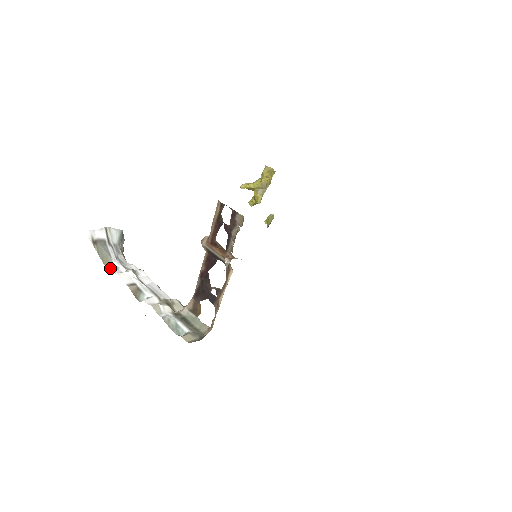
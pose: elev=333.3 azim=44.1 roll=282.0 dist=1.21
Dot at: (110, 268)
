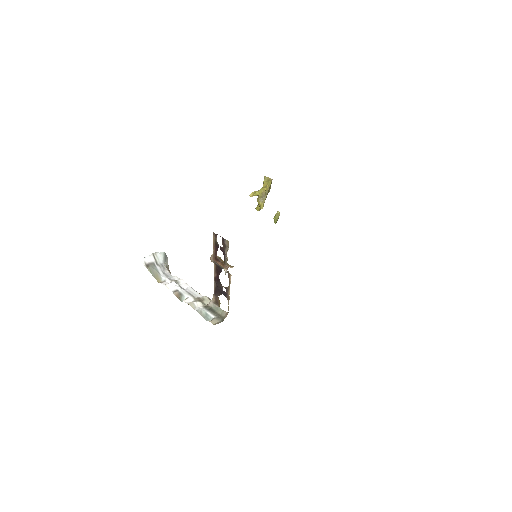
Dot at: (160, 282)
